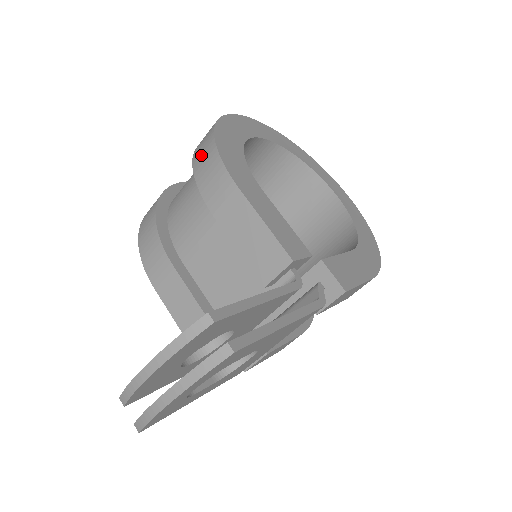
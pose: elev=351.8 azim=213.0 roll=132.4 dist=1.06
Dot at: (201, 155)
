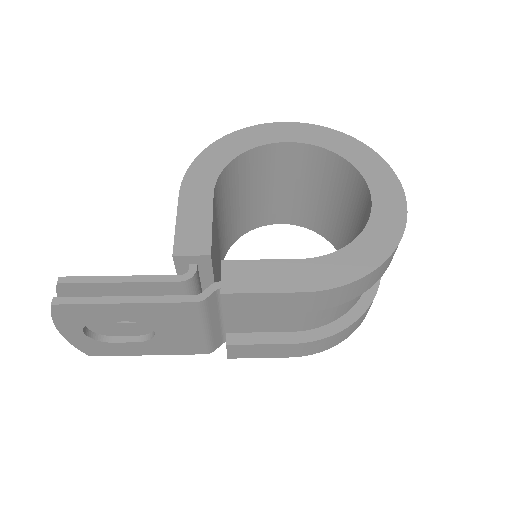
Dot at: occluded
